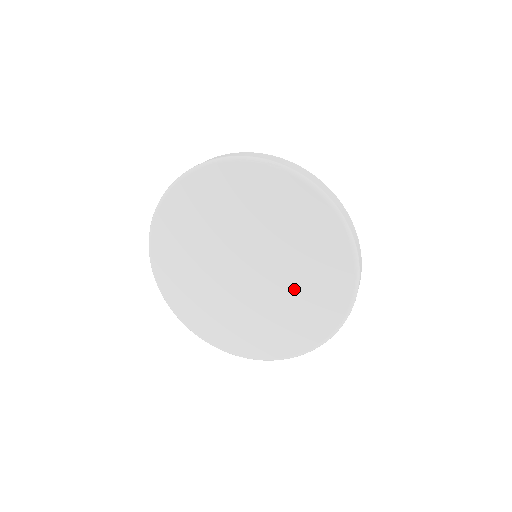
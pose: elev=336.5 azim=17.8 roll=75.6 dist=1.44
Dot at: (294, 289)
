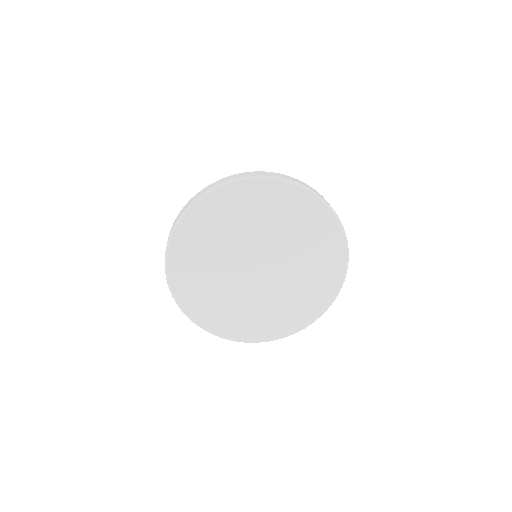
Dot at: (295, 244)
